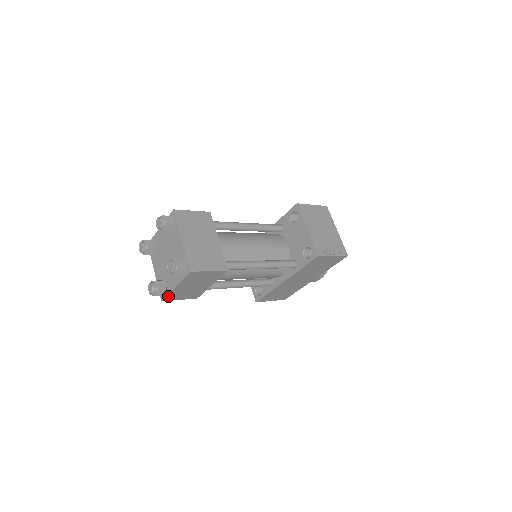
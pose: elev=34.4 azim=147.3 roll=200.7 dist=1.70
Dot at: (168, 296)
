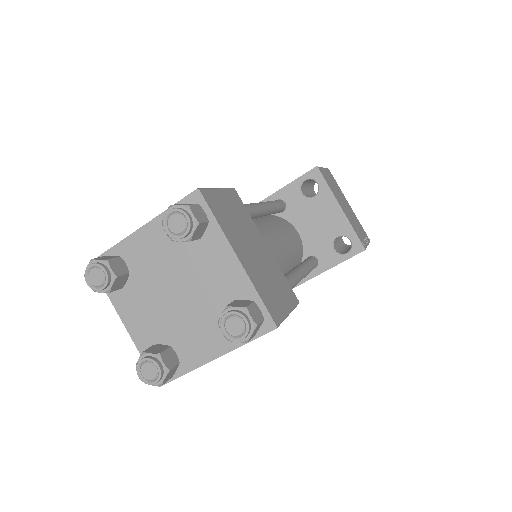
Dot at: (179, 375)
